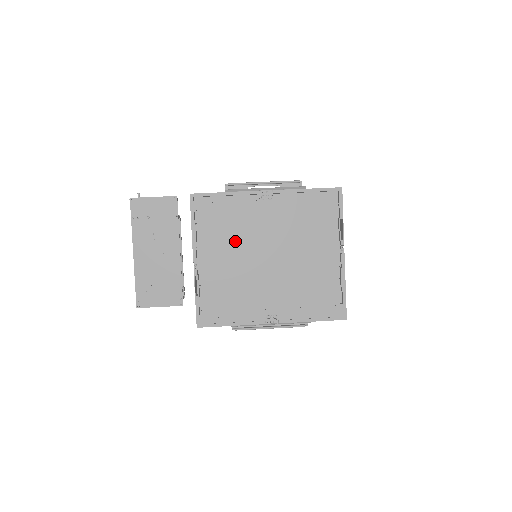
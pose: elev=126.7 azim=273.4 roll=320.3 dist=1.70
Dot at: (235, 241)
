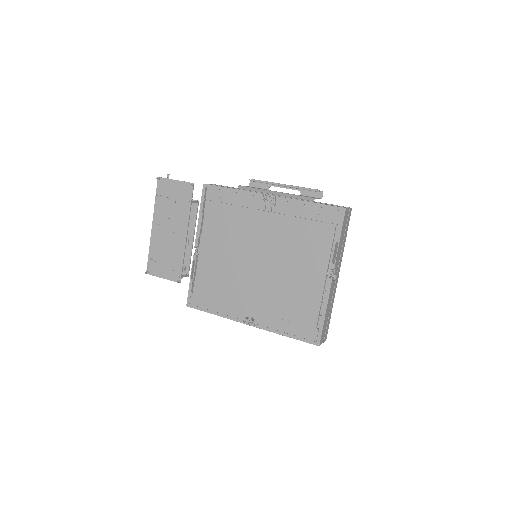
Dot at: (232, 237)
